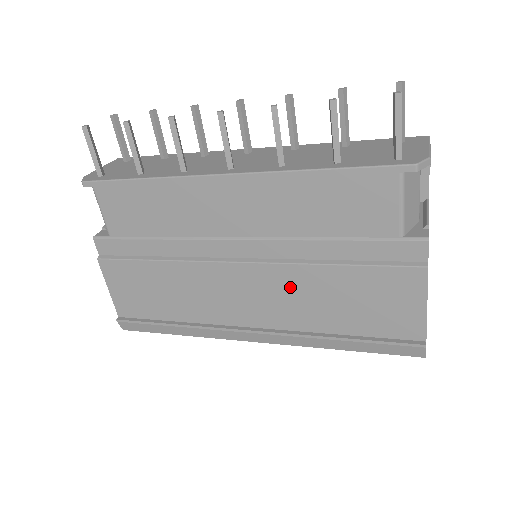
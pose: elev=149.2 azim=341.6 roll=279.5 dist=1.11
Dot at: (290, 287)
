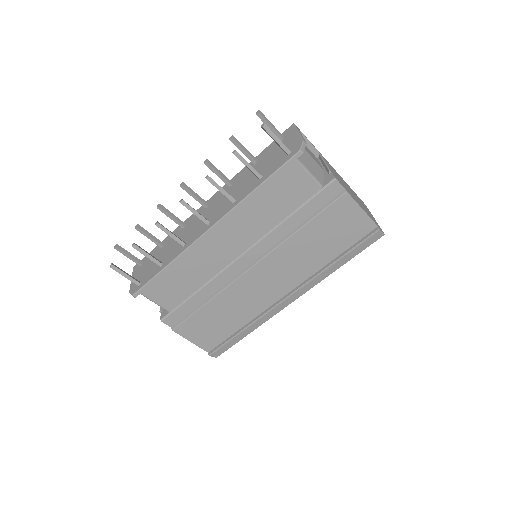
Dot at: (288, 257)
